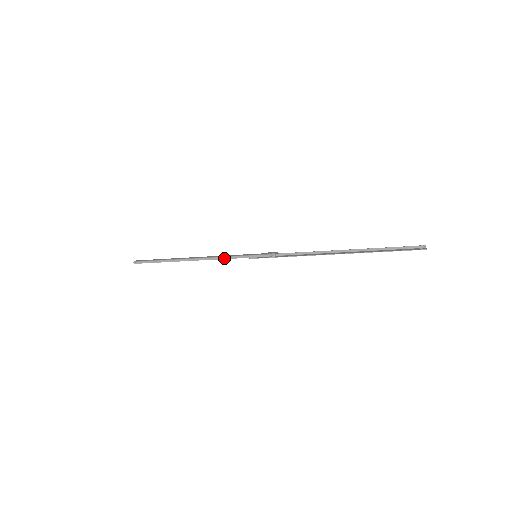
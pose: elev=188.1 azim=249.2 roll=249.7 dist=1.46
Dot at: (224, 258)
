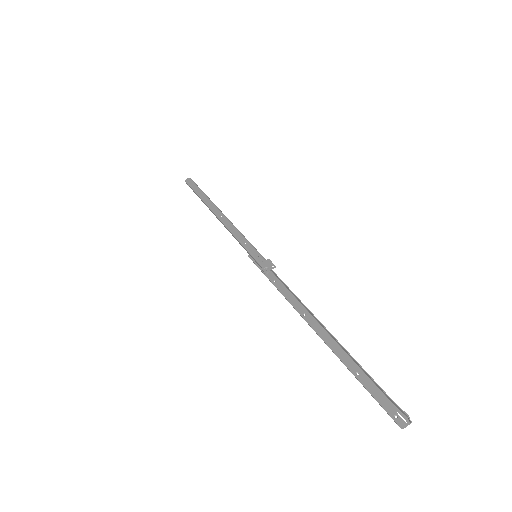
Dot at: (233, 236)
